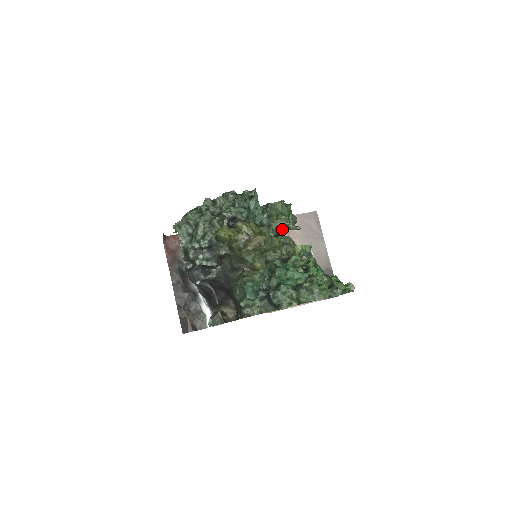
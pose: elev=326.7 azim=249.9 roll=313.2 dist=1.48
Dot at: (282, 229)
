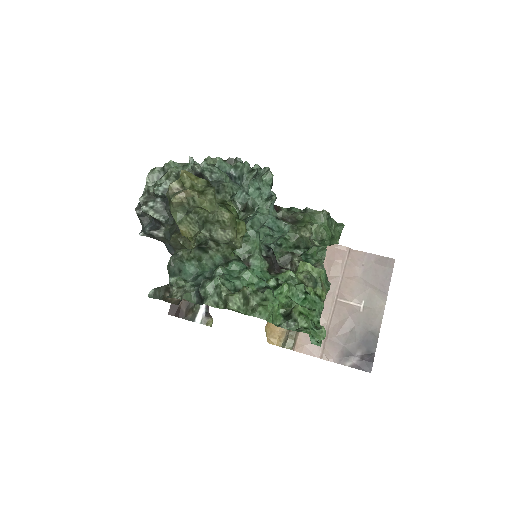
Dot at: (305, 241)
